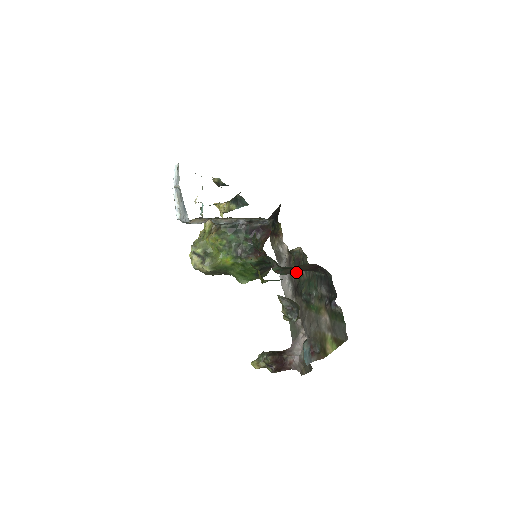
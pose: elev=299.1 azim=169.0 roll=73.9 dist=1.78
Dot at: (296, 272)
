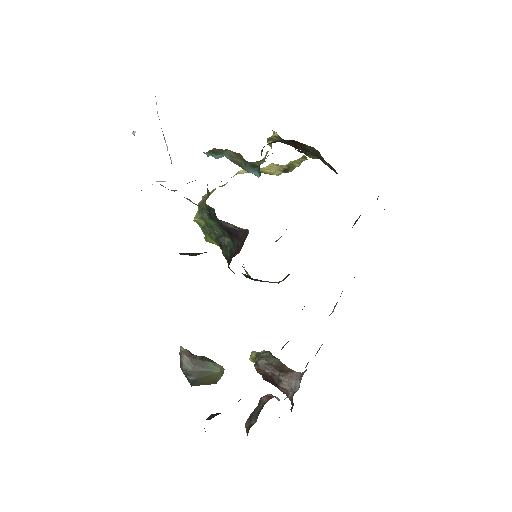
Dot at: occluded
